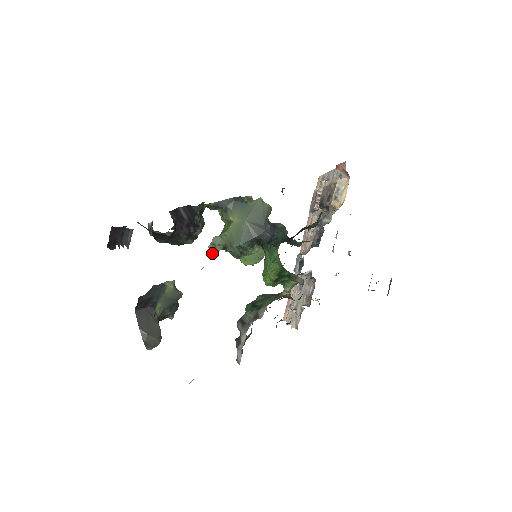
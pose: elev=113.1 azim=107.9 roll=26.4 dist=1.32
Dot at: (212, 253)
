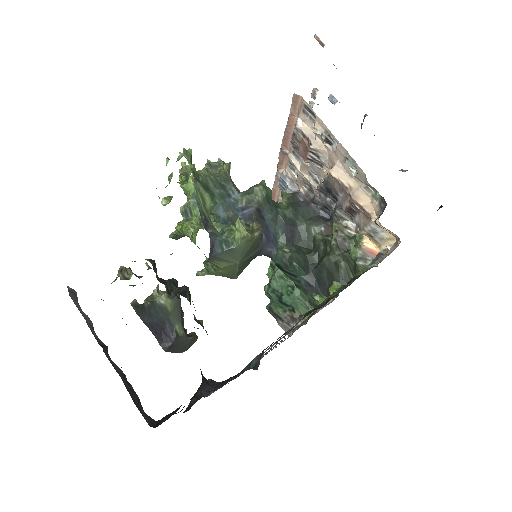
Dot at: occluded
